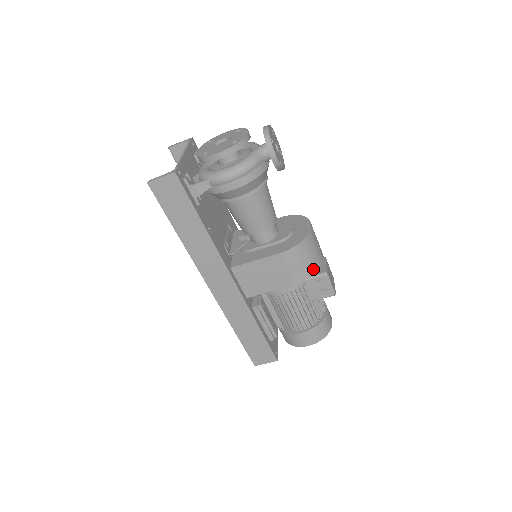
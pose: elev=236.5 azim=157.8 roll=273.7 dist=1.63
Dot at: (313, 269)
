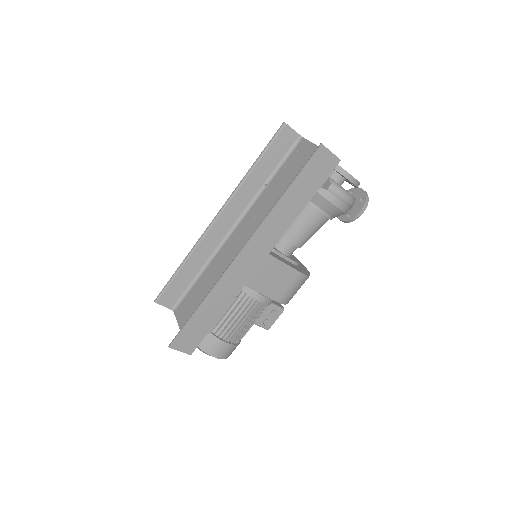
Dot at: occluded
